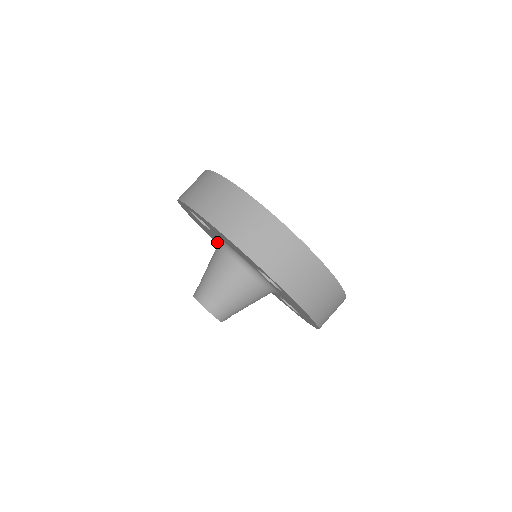
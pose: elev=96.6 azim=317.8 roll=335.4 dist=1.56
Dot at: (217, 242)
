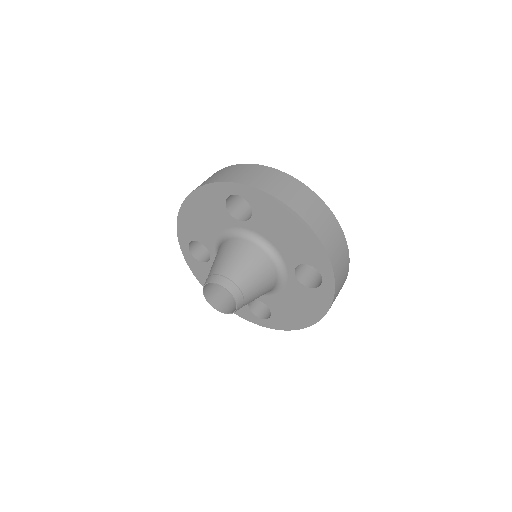
Dot at: (247, 312)
